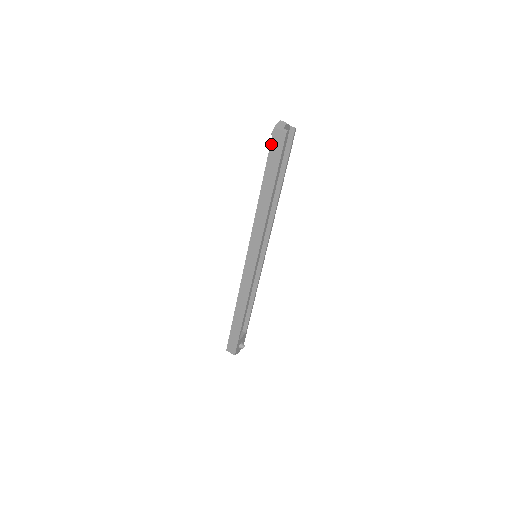
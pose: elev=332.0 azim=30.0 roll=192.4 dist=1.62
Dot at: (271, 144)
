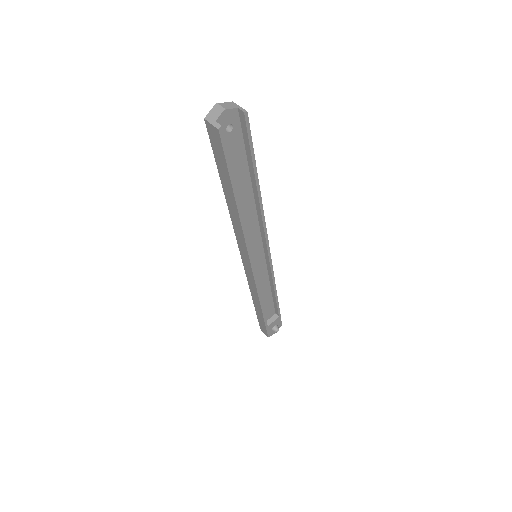
Dot at: (210, 141)
